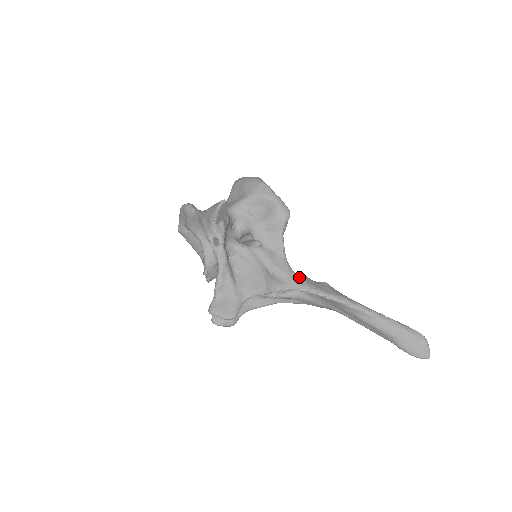
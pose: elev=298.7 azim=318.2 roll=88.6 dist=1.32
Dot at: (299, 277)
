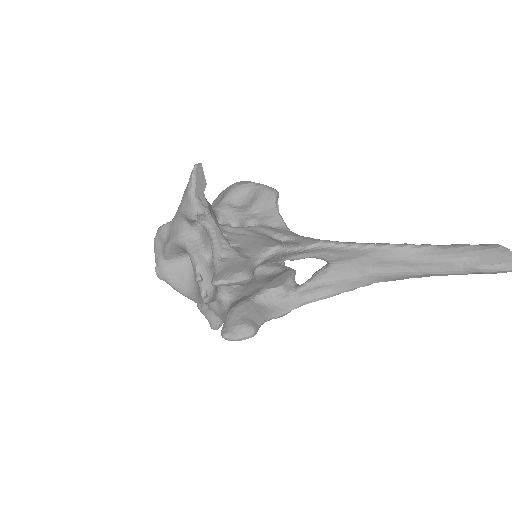
Dot at: (314, 239)
